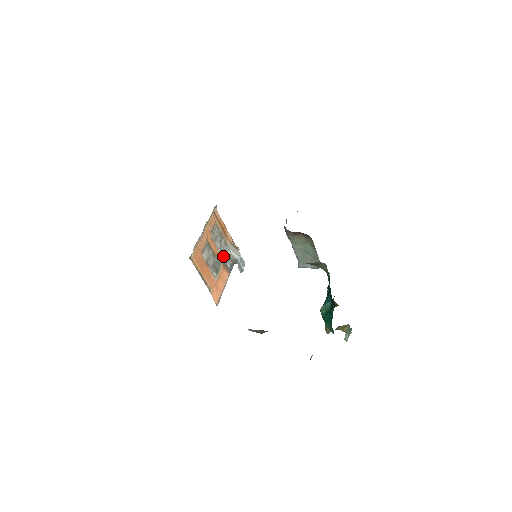
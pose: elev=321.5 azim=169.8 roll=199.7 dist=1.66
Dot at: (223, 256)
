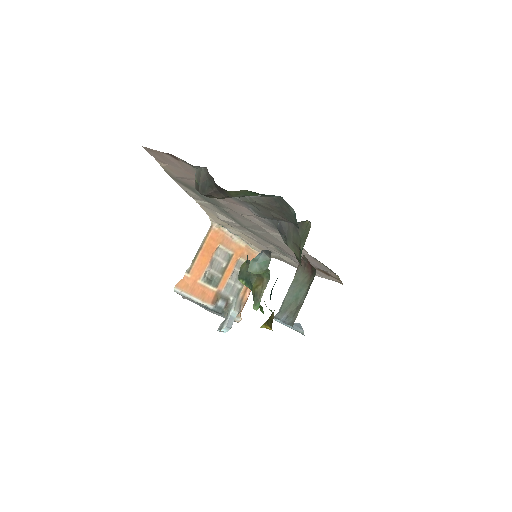
Dot at: (226, 290)
